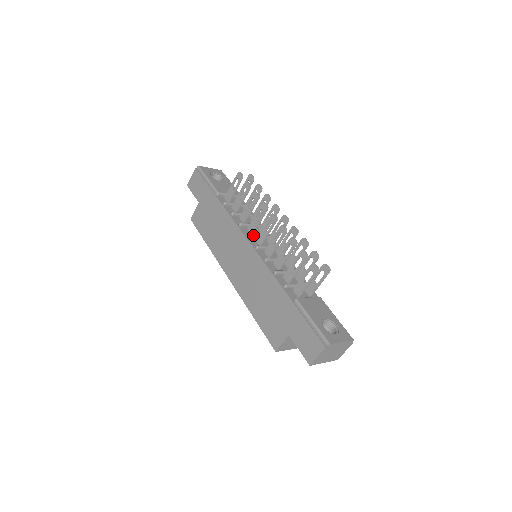
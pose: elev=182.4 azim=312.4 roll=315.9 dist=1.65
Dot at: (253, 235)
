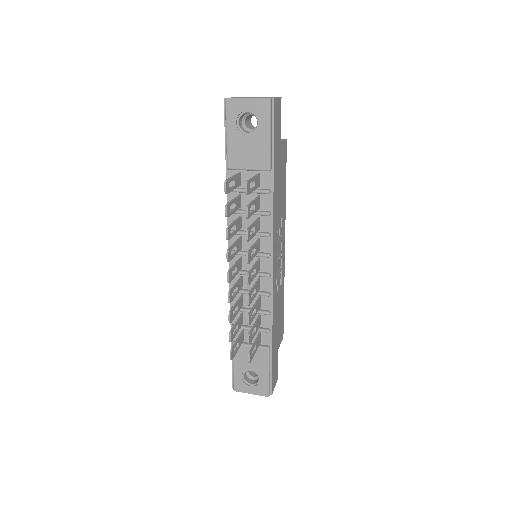
Dot at: (236, 254)
